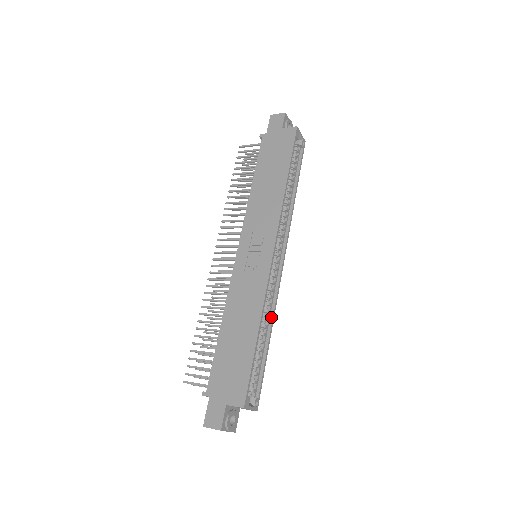
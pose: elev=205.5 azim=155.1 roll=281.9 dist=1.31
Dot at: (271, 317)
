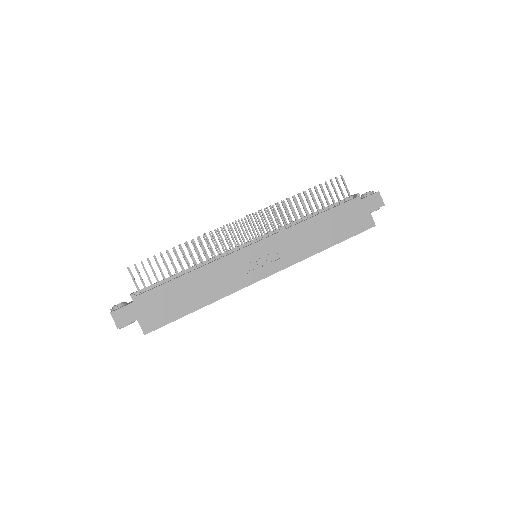
Dot at: occluded
